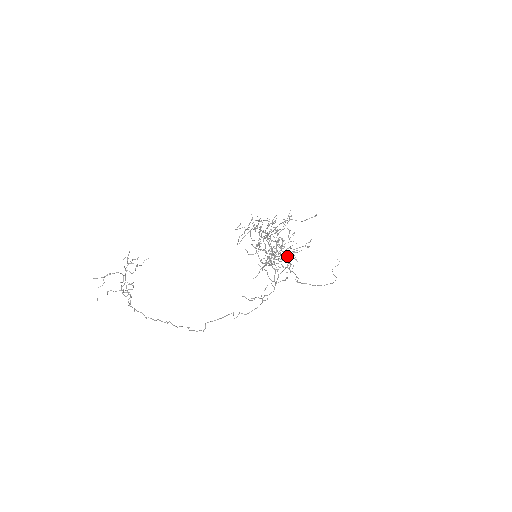
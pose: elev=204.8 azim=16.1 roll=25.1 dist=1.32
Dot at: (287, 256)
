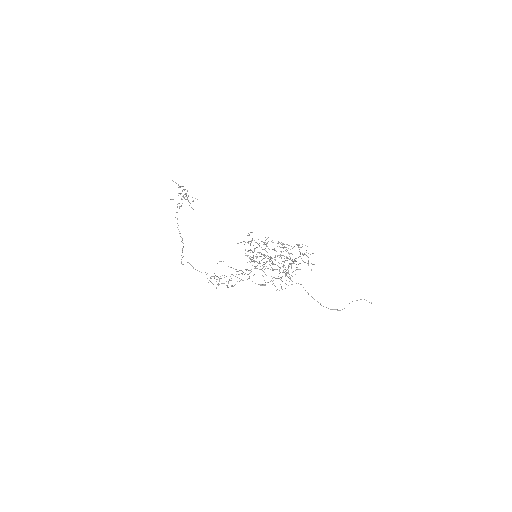
Dot at: occluded
